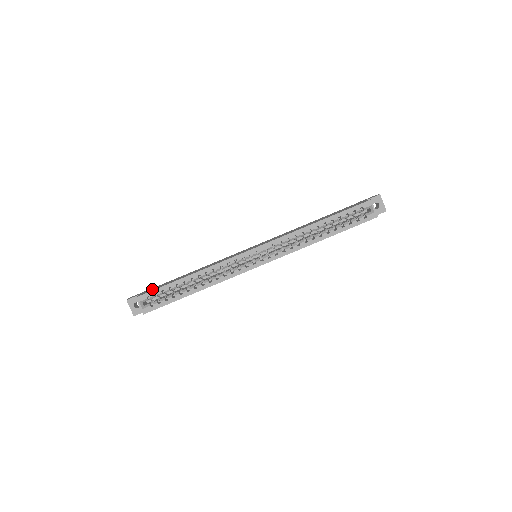
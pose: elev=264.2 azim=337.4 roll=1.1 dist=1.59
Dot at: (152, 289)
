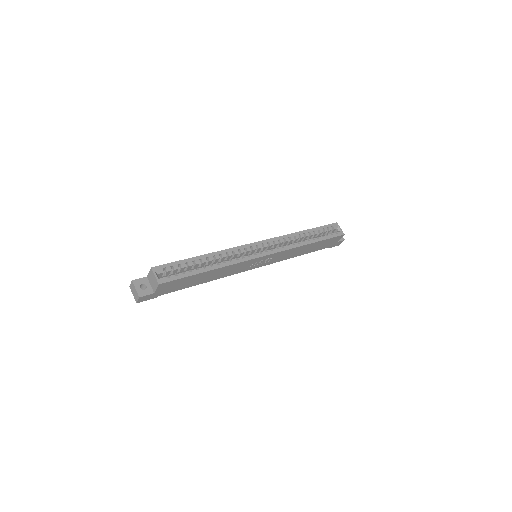
Dot at: occluded
